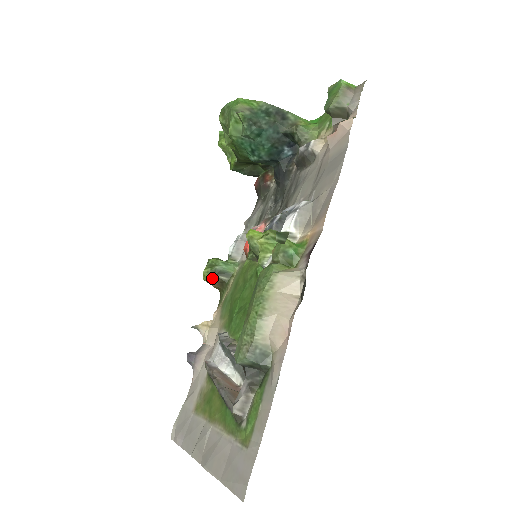
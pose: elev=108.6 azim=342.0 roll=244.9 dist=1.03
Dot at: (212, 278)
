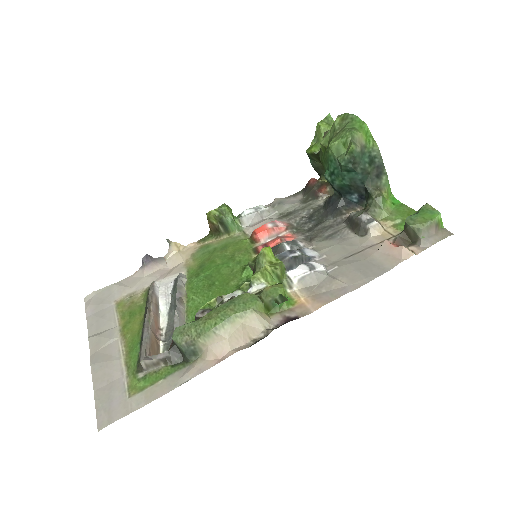
Dot at: (213, 220)
